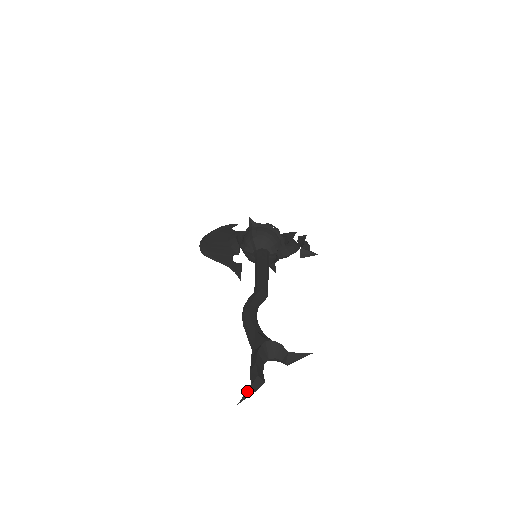
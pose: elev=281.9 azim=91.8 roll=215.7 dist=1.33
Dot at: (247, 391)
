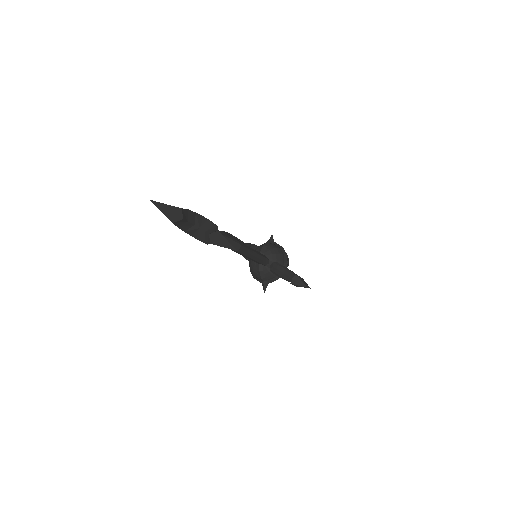
Dot at: (165, 204)
